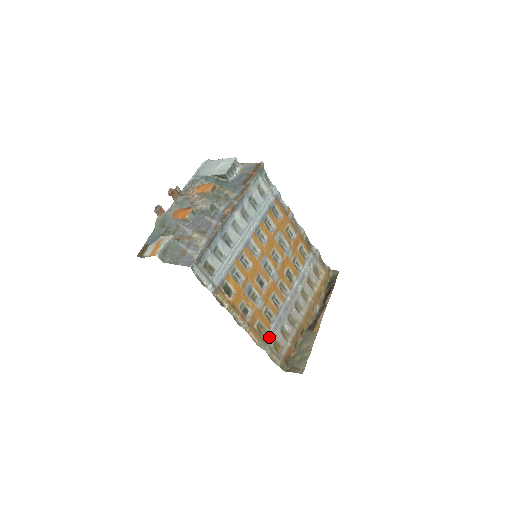
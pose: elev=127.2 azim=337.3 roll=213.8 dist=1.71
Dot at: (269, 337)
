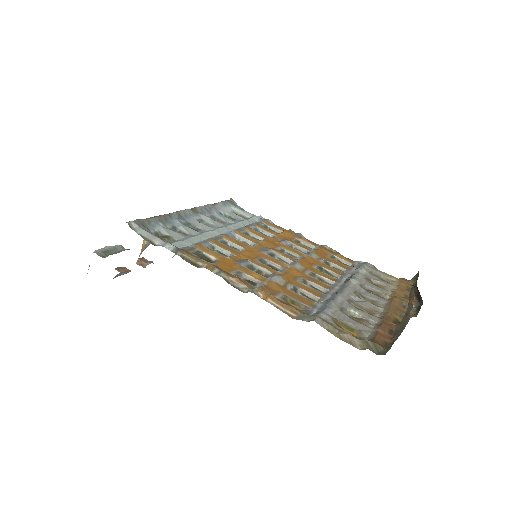
Dot at: (317, 312)
